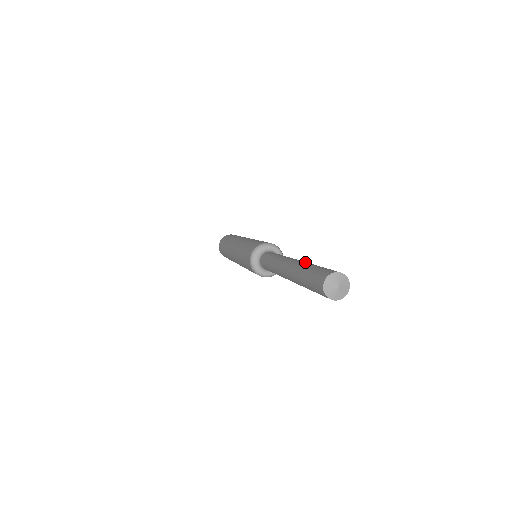
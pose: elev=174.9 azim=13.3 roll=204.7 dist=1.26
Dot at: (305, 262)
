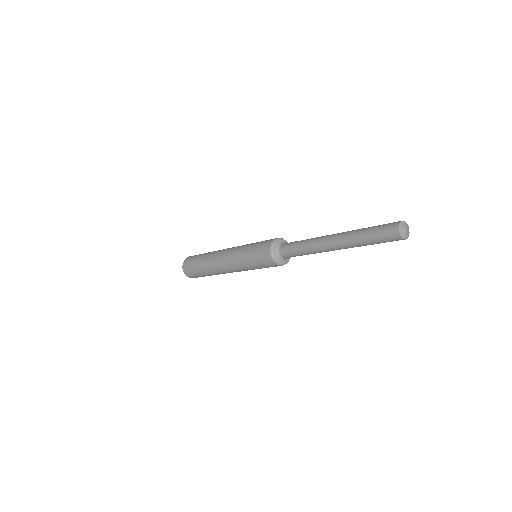
Dot at: (353, 230)
